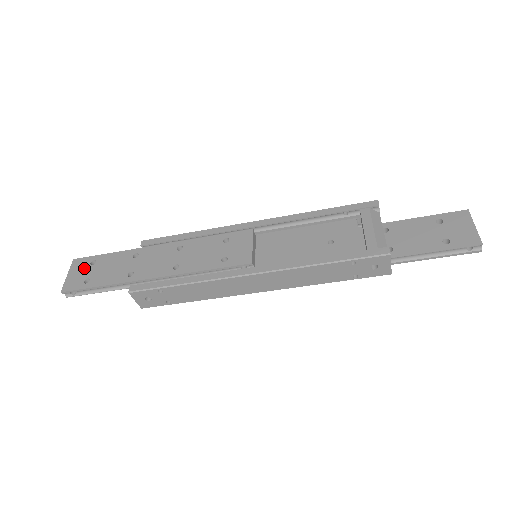
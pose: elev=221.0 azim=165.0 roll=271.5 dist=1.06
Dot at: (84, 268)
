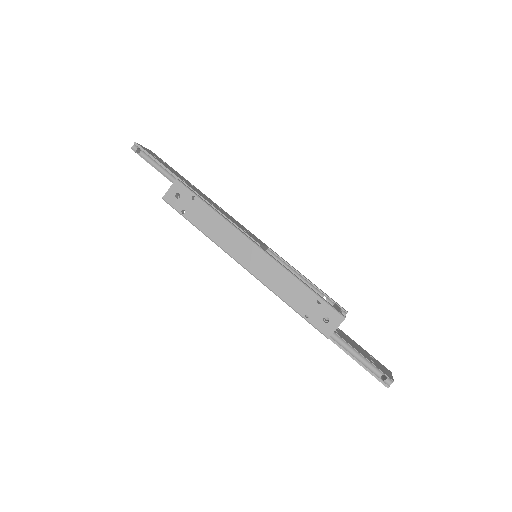
Dot at: (156, 156)
